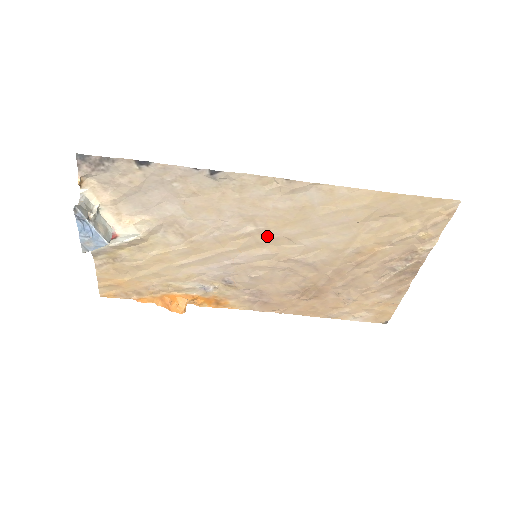
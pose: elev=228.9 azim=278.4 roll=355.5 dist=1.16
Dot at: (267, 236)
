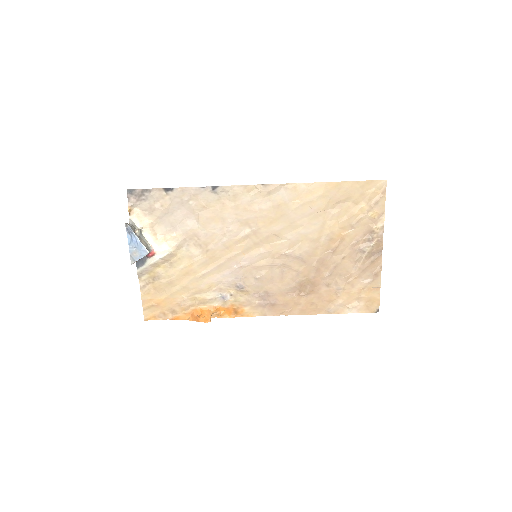
Dot at: (260, 236)
